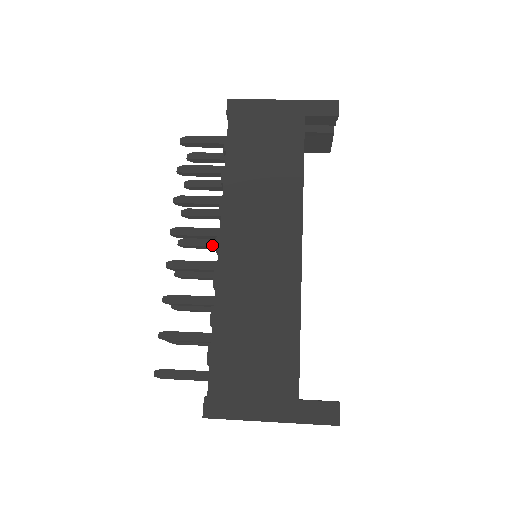
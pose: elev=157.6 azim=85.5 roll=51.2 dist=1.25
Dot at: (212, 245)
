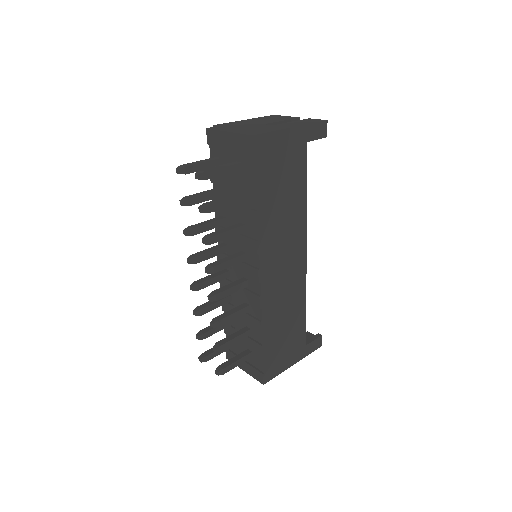
Dot at: (217, 254)
